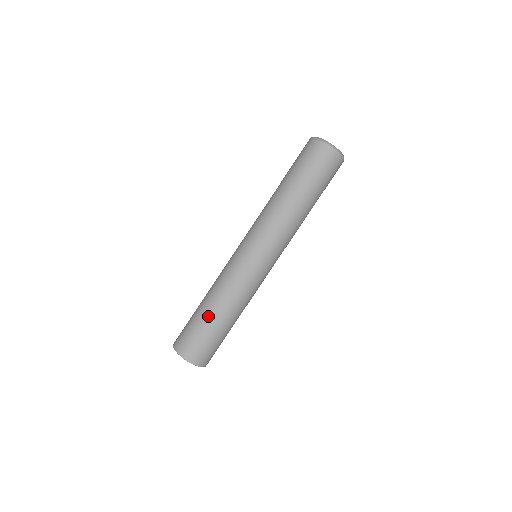
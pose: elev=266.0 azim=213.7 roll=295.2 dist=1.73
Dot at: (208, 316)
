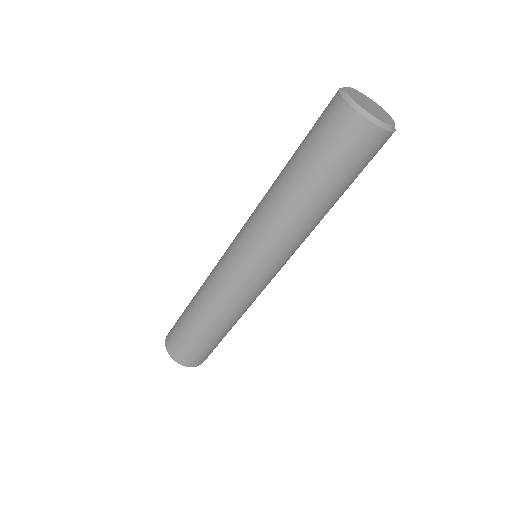
Dot at: (189, 313)
